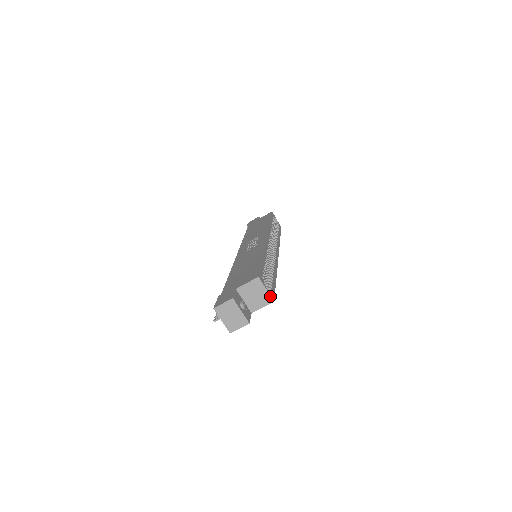
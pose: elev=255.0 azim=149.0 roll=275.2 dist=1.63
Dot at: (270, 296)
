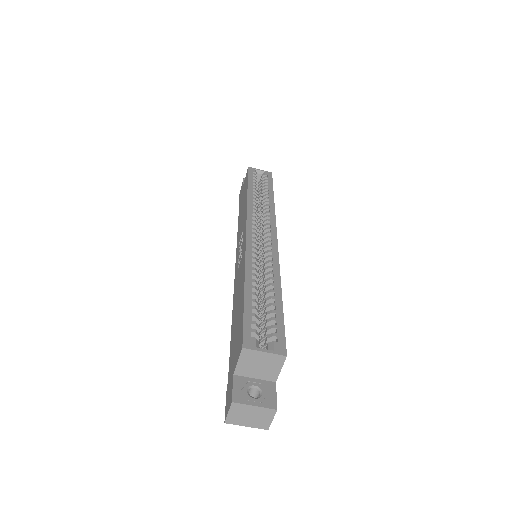
Dot at: (276, 355)
